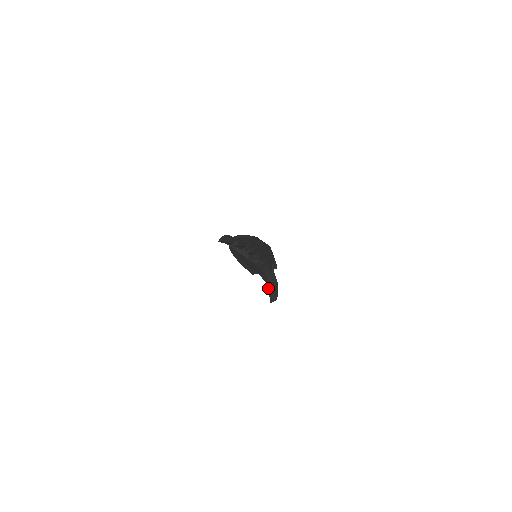
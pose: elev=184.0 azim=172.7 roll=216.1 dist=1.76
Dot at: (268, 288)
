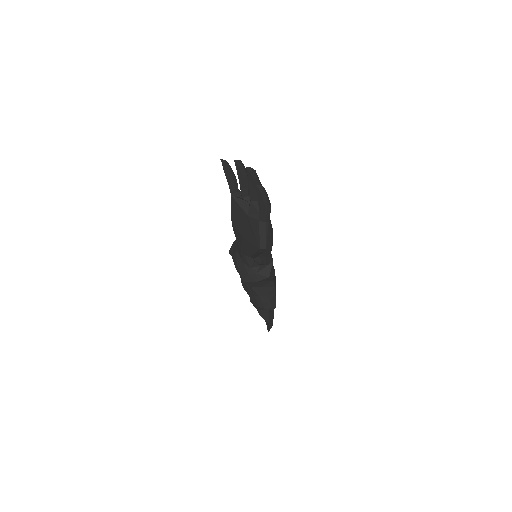
Dot at: (257, 254)
